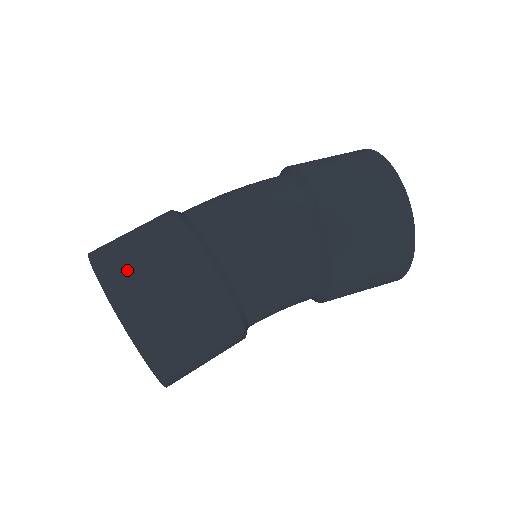
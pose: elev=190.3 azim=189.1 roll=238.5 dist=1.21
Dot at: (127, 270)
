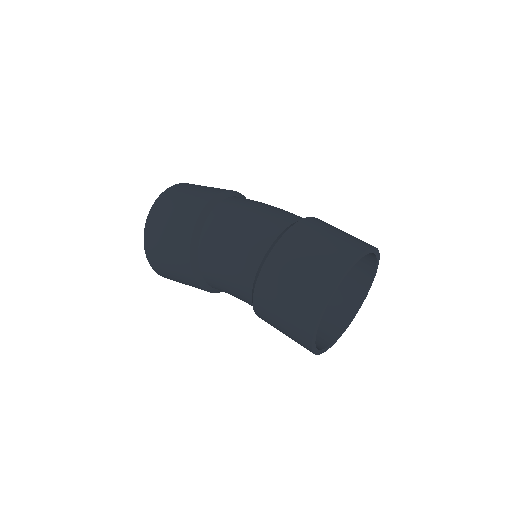
Dot at: (161, 216)
